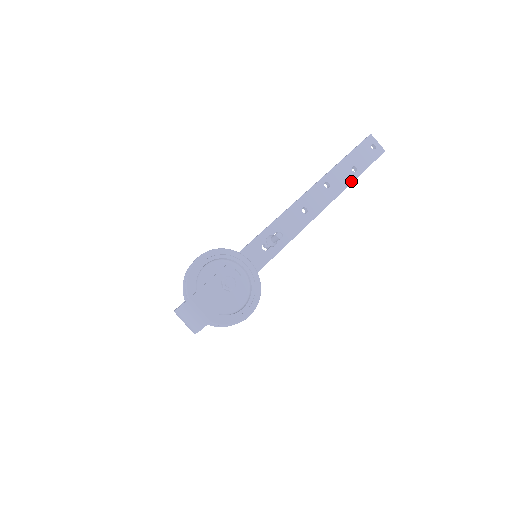
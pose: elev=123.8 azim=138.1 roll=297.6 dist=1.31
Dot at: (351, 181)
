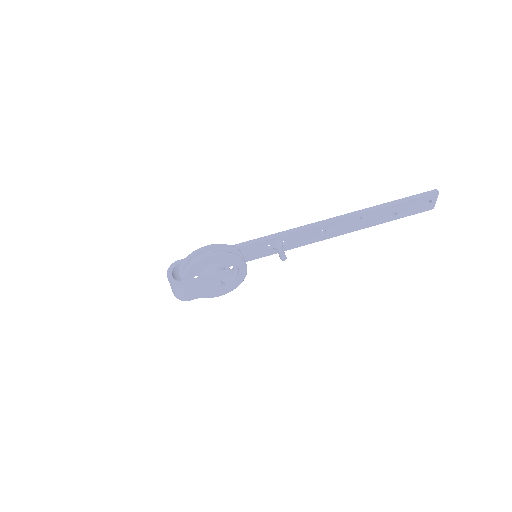
Dot at: (381, 223)
